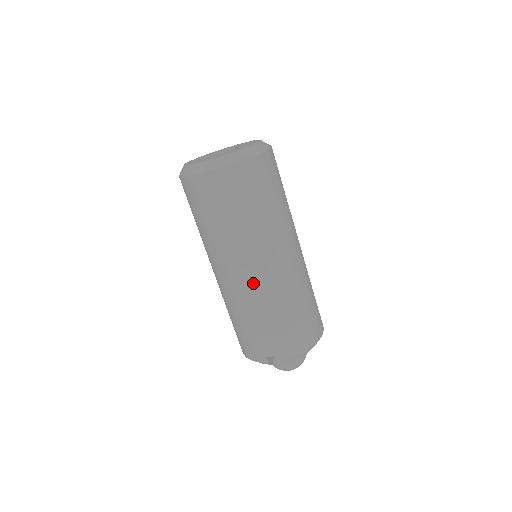
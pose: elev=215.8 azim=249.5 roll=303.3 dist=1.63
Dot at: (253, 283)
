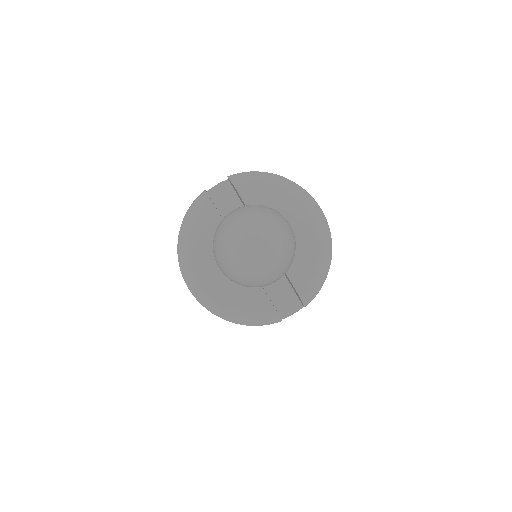
Dot at: occluded
